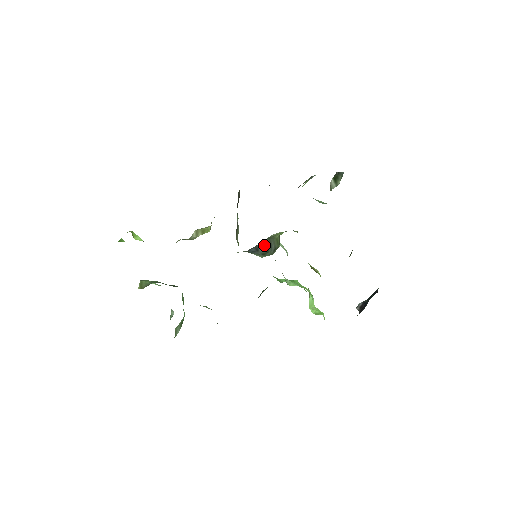
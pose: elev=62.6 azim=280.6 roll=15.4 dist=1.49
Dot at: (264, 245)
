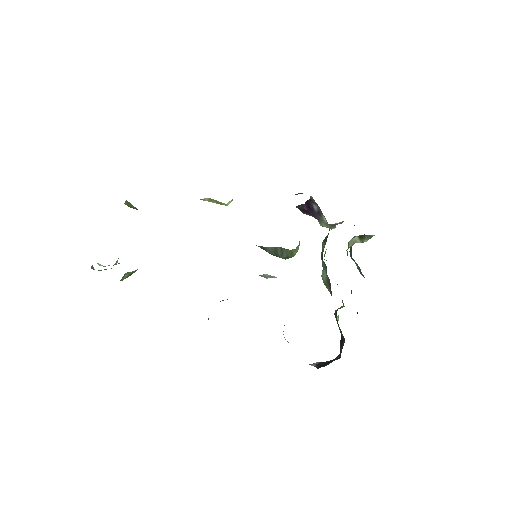
Dot at: (273, 250)
